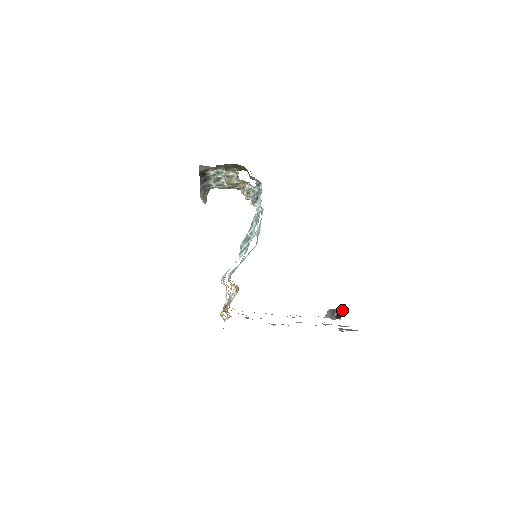
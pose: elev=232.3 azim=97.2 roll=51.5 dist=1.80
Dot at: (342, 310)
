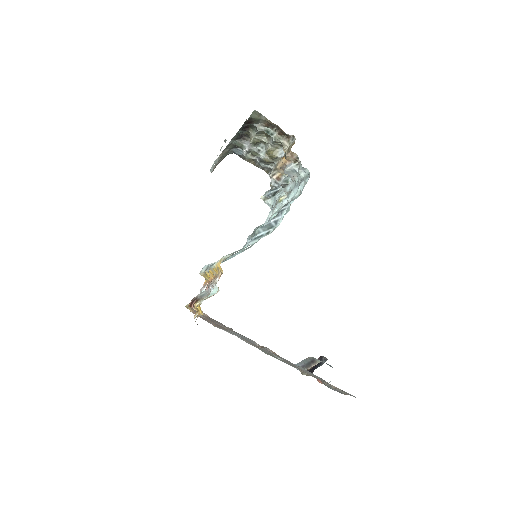
Dot at: (319, 364)
